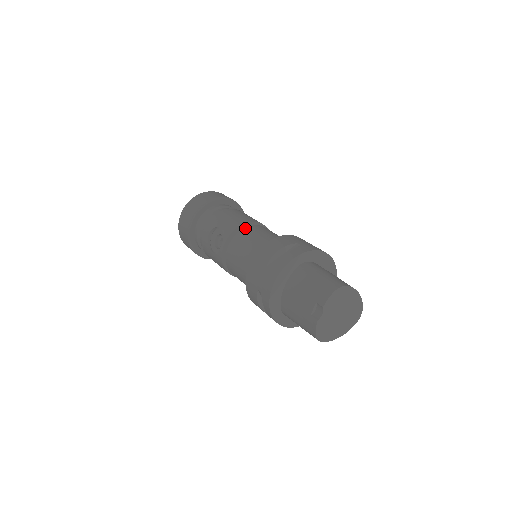
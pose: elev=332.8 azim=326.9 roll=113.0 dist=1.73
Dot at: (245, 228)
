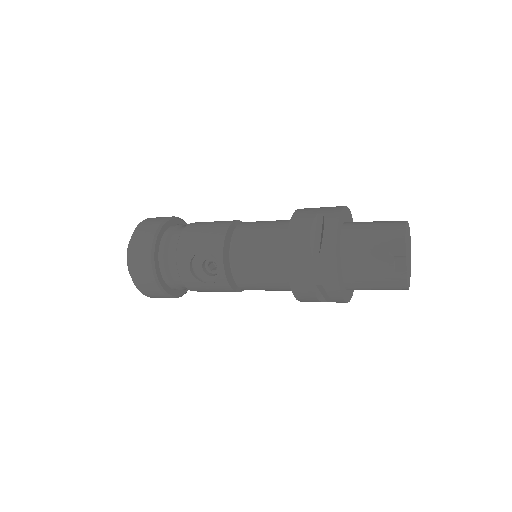
Dot at: (233, 235)
